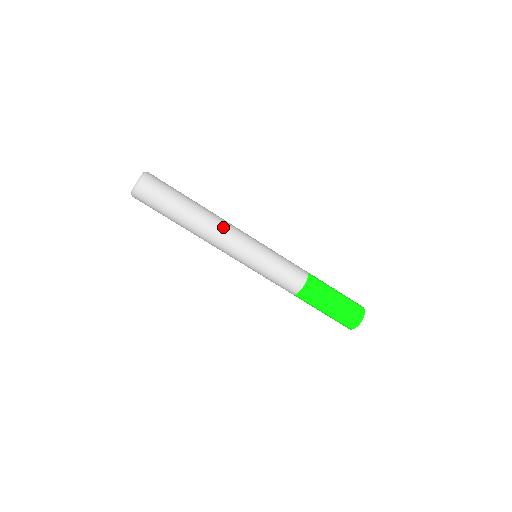
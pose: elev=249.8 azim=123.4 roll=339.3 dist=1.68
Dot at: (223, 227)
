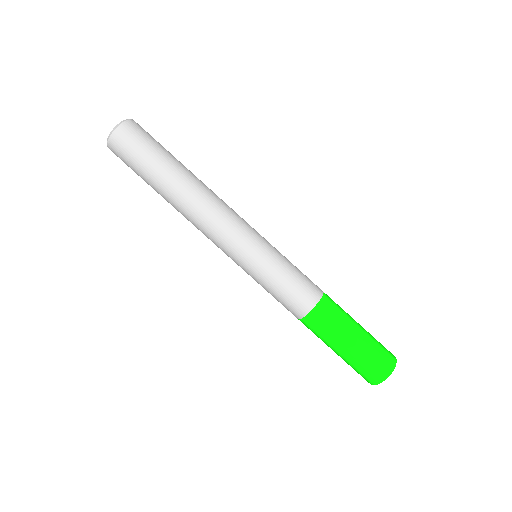
Dot at: (217, 206)
